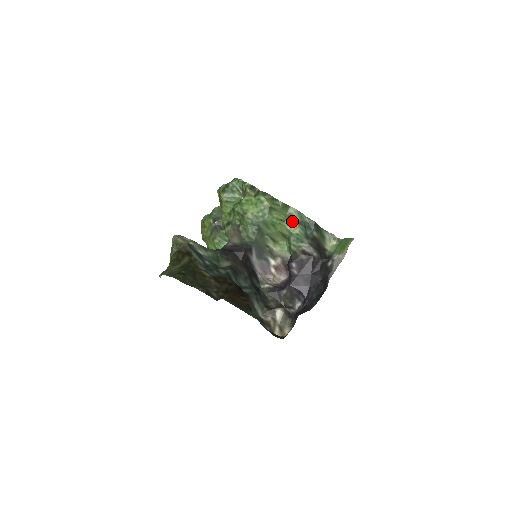
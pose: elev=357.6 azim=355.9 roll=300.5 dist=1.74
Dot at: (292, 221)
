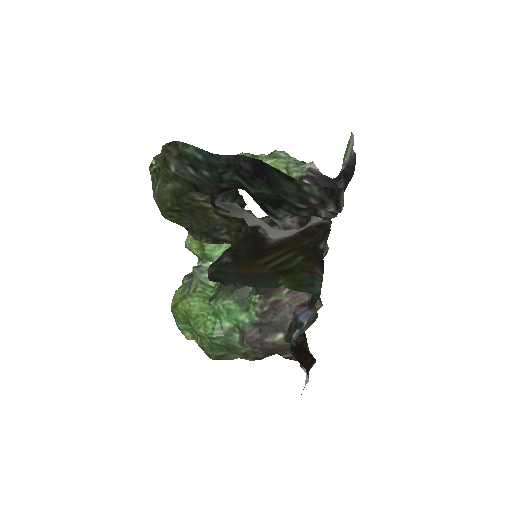
Dot at: (283, 157)
